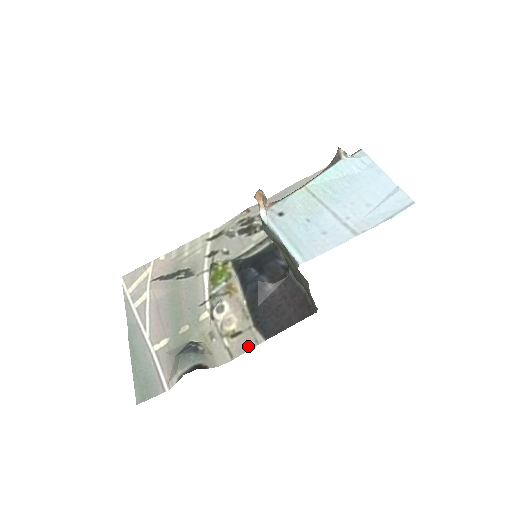
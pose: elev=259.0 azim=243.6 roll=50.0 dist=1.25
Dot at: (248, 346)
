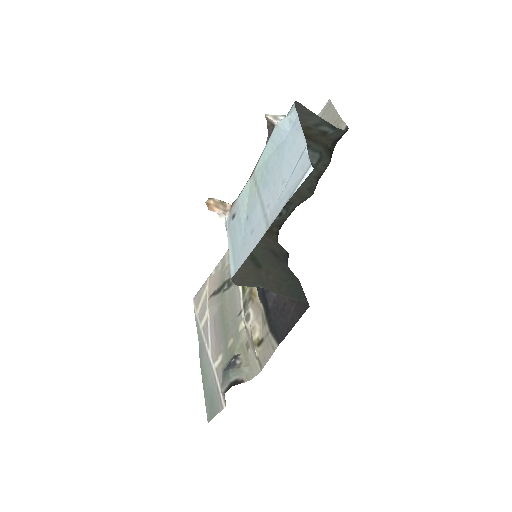
Dot at: (269, 354)
